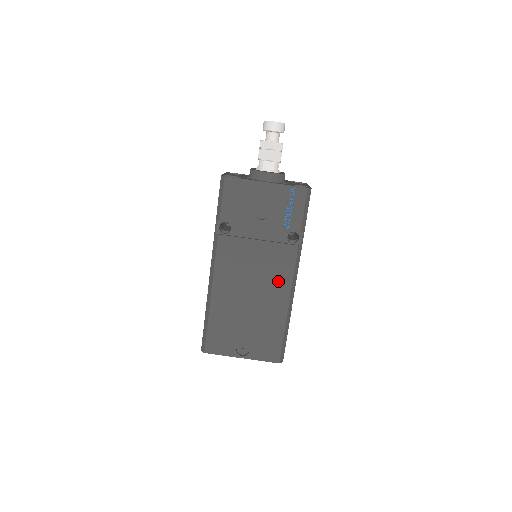
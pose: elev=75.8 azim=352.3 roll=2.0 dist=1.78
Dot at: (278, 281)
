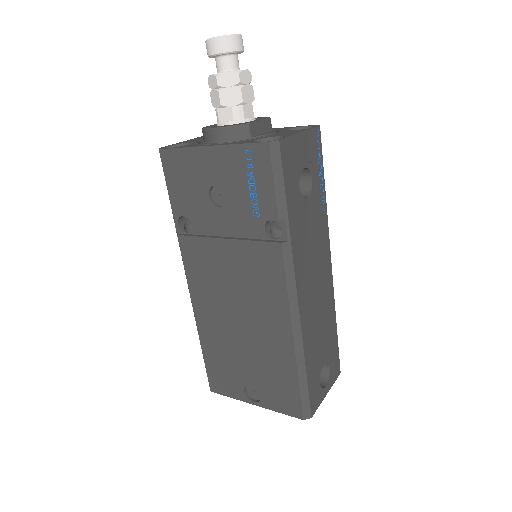
Dot at: (268, 300)
